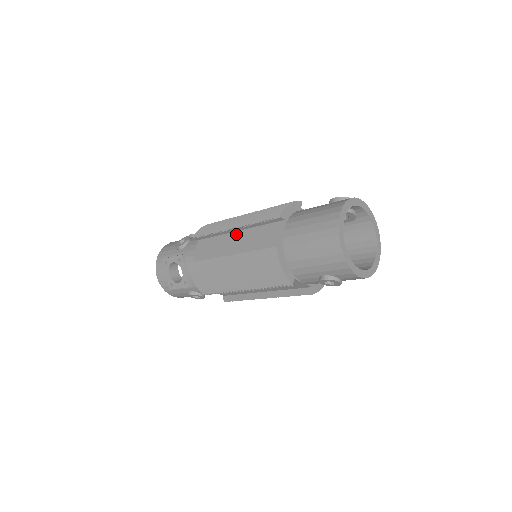
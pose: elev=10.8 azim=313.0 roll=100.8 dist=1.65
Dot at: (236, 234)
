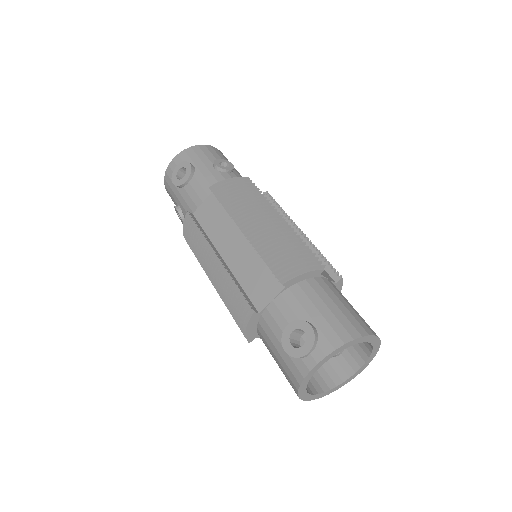
Dot at: occluded
